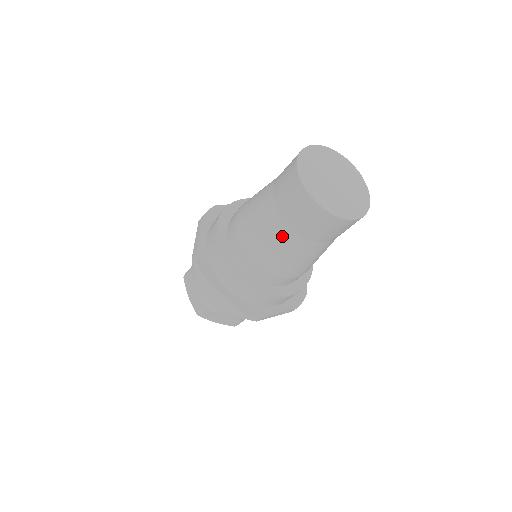
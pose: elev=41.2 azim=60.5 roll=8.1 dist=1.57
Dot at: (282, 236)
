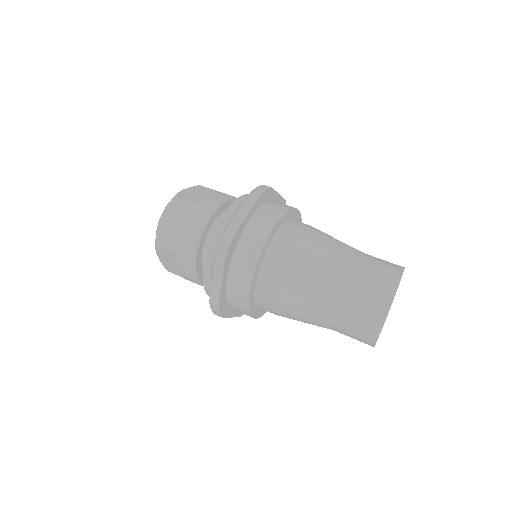
Dot at: (323, 307)
